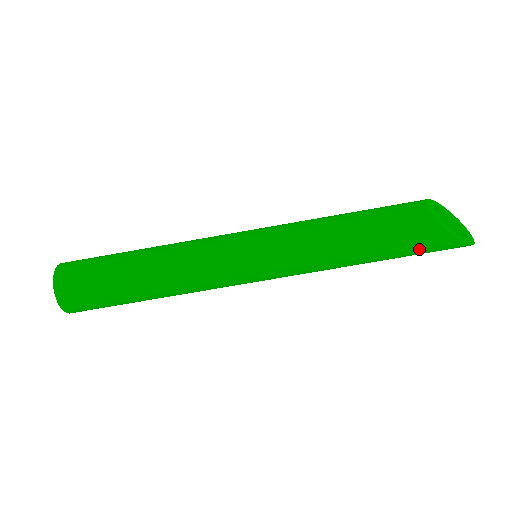
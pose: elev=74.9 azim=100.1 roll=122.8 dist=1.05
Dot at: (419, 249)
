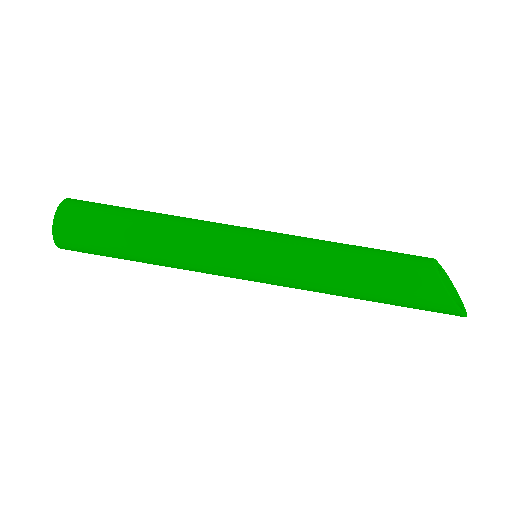
Dot at: (413, 300)
